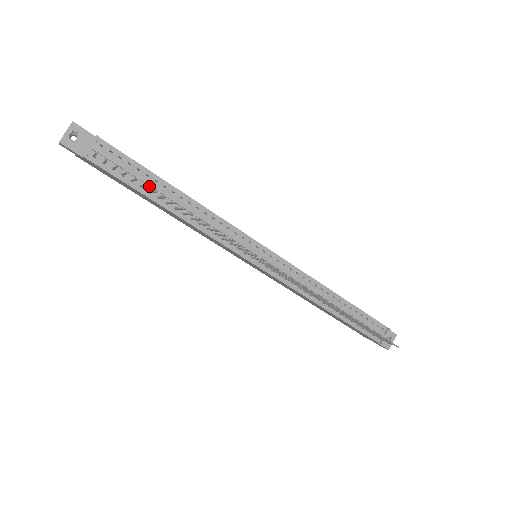
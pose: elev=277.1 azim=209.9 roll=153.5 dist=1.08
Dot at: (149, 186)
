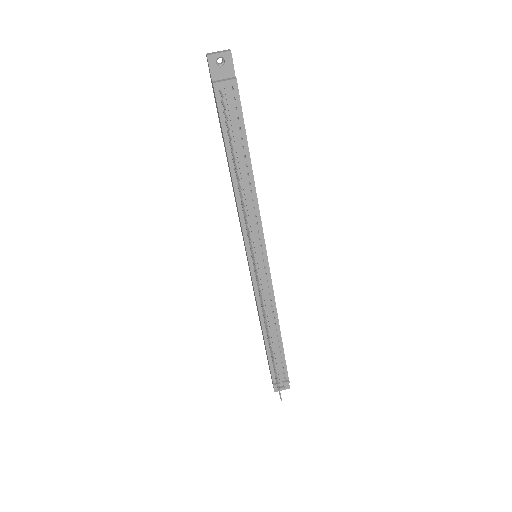
Dot at: (235, 146)
